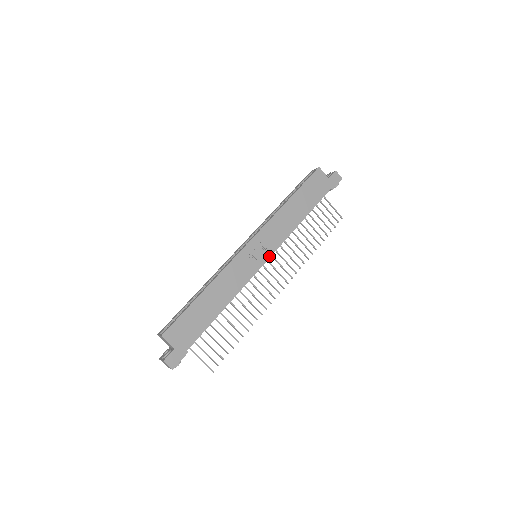
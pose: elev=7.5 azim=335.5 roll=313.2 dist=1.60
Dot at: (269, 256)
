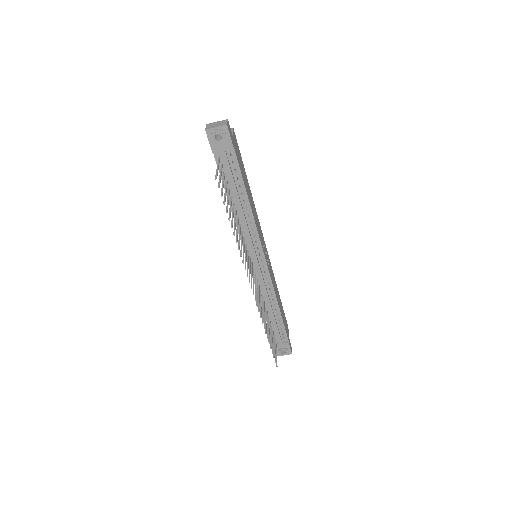
Dot at: (267, 264)
